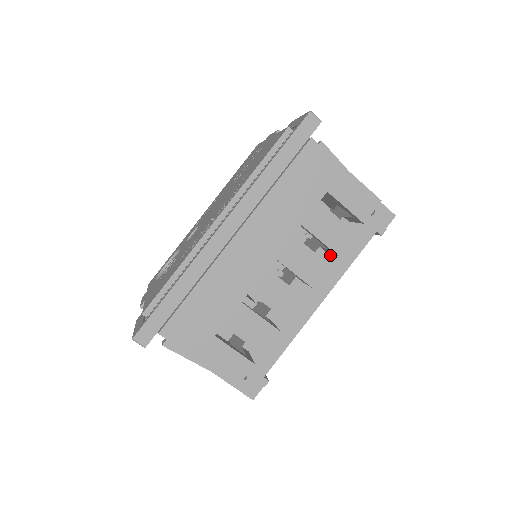
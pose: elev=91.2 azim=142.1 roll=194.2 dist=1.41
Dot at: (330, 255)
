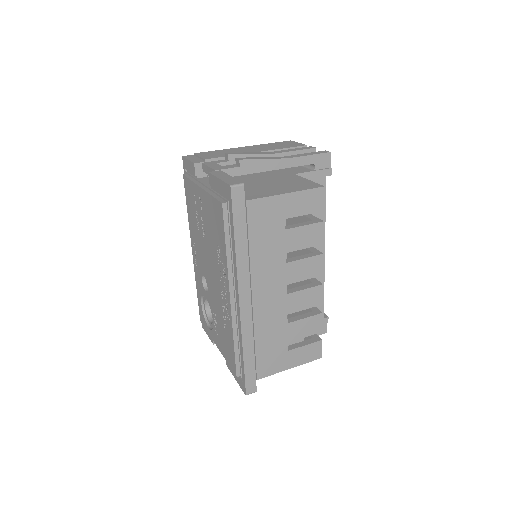
Dot at: occluded
